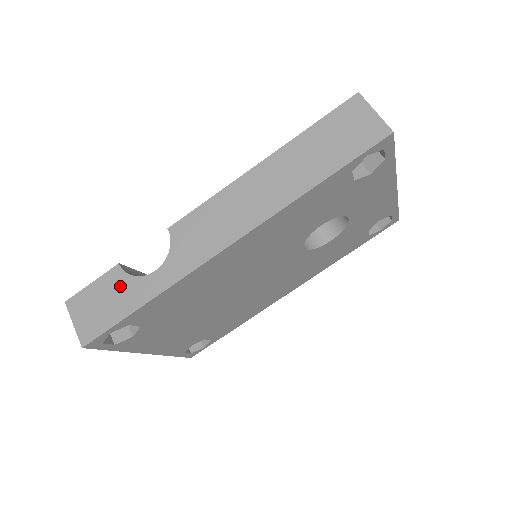
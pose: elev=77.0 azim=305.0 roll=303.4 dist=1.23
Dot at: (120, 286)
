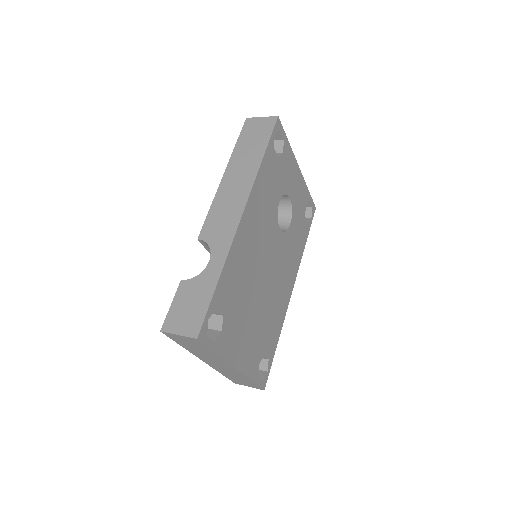
Dot at: (193, 288)
